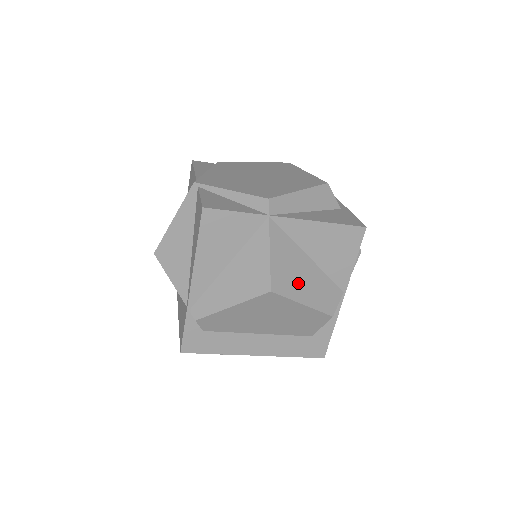
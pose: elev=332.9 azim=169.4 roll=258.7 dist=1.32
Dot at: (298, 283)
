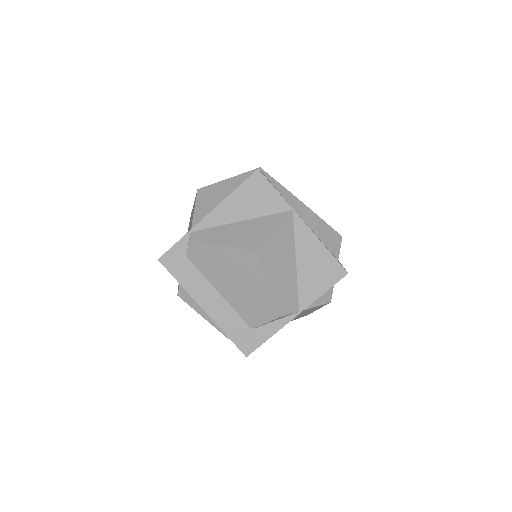
Dot at: (277, 268)
